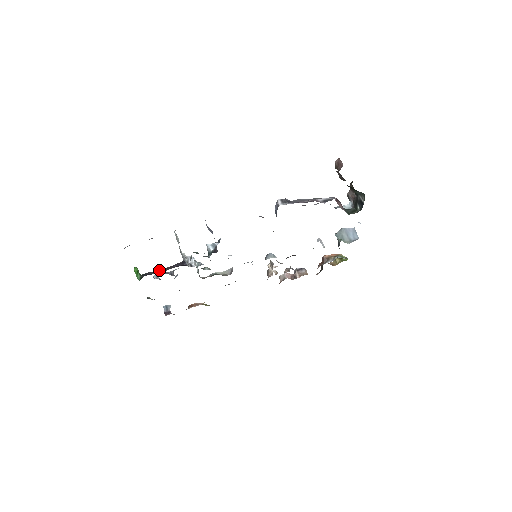
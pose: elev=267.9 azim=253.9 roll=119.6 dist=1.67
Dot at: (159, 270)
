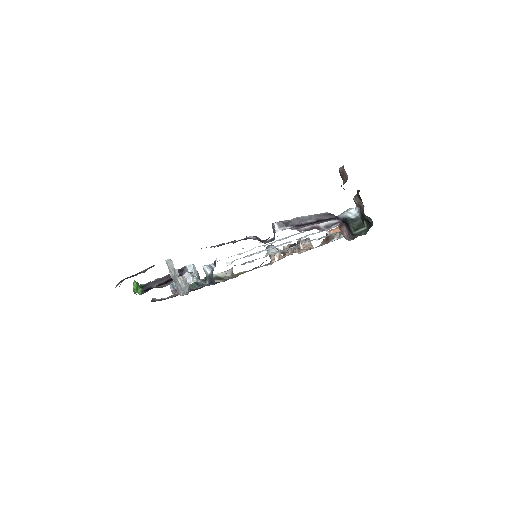
Dot at: (158, 280)
